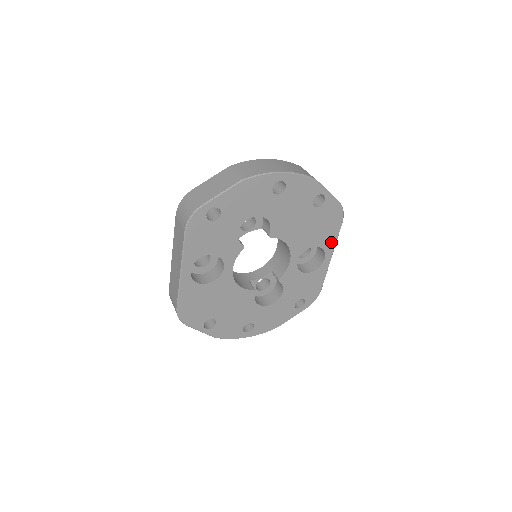
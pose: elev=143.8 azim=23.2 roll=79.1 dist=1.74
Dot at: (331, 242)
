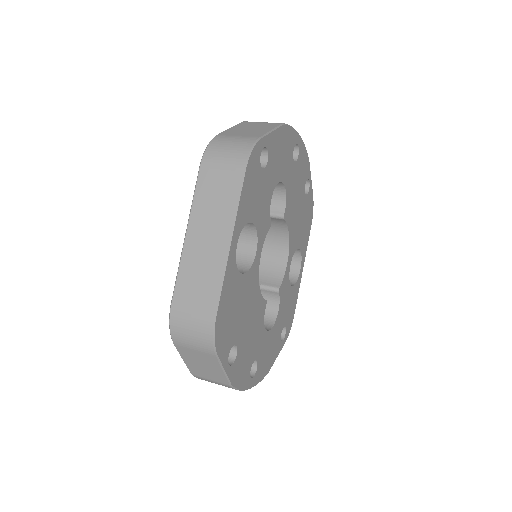
Dot at: (305, 247)
